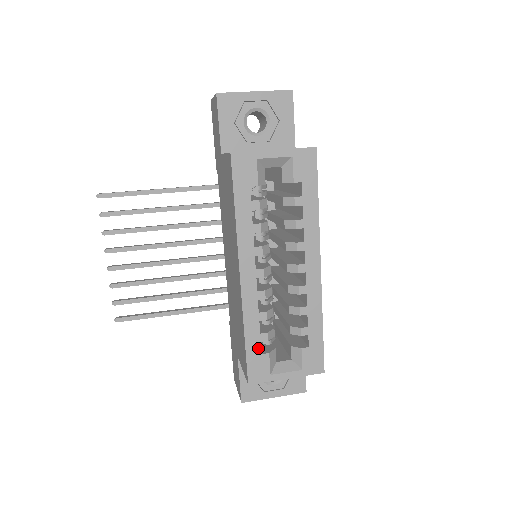
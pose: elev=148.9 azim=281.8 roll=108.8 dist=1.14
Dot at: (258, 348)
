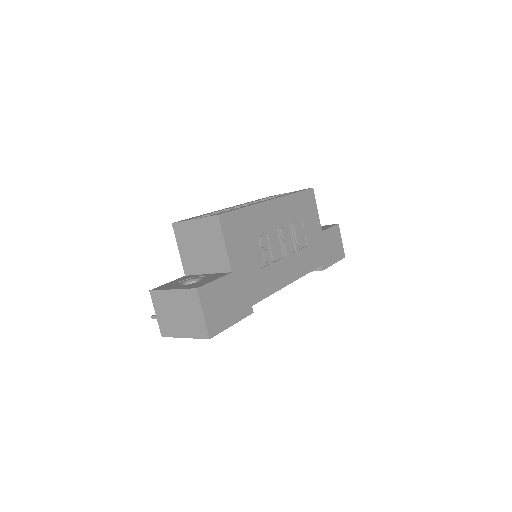
Dot at: occluded
